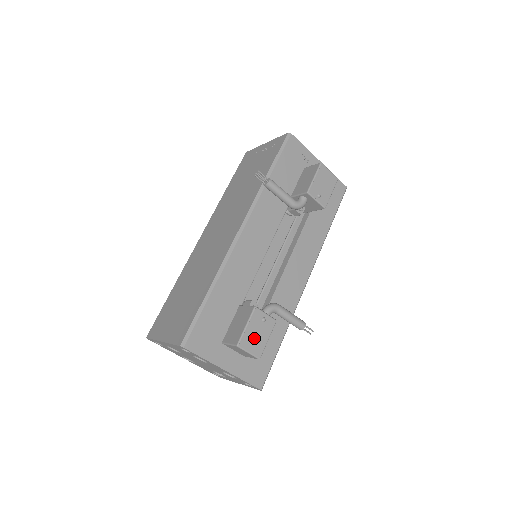
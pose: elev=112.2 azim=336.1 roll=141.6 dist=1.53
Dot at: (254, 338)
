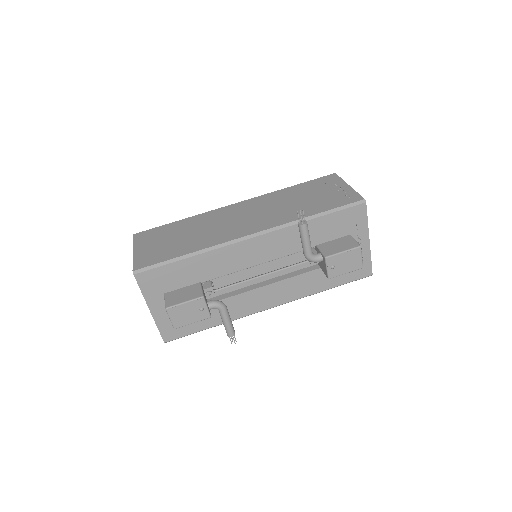
Dot at: (183, 314)
